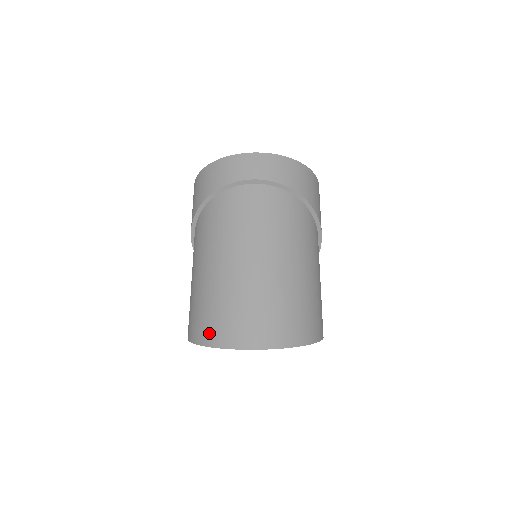
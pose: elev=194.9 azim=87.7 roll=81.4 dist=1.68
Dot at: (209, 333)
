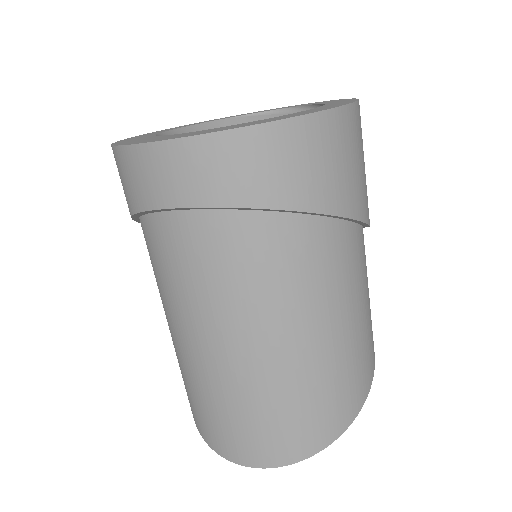
Dot at: (195, 419)
